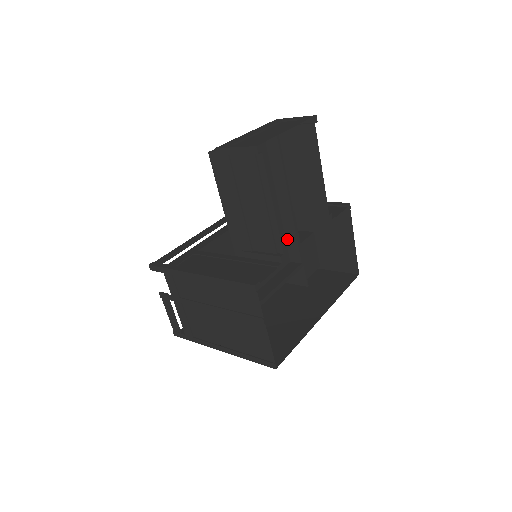
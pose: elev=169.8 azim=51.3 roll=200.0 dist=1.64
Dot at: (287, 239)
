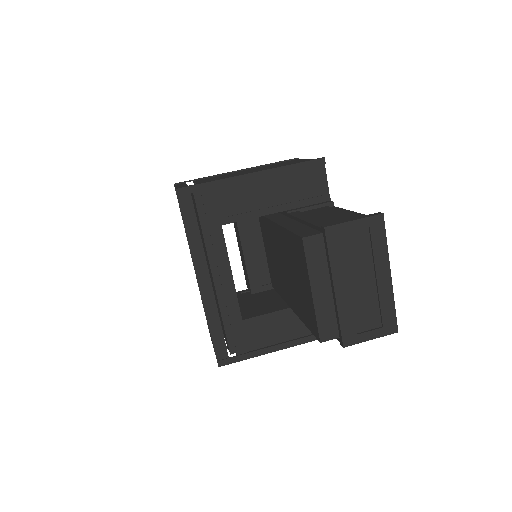
Dot at: (266, 216)
